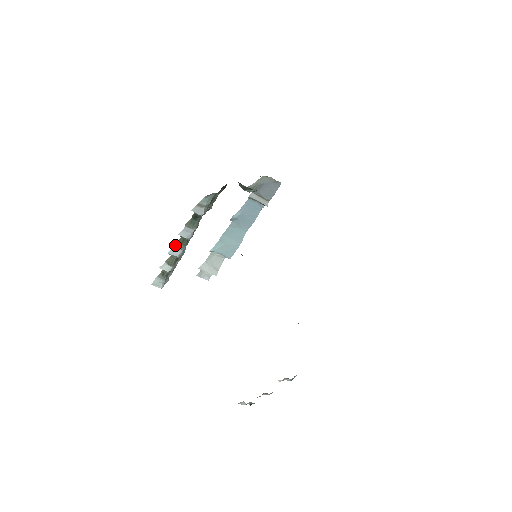
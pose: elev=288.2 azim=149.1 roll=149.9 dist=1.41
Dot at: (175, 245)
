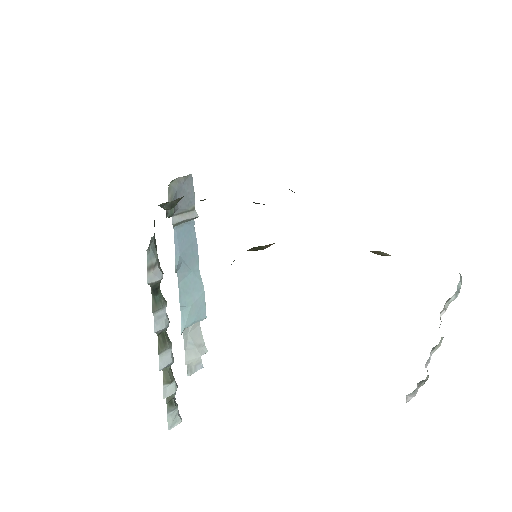
Dot at: (159, 351)
